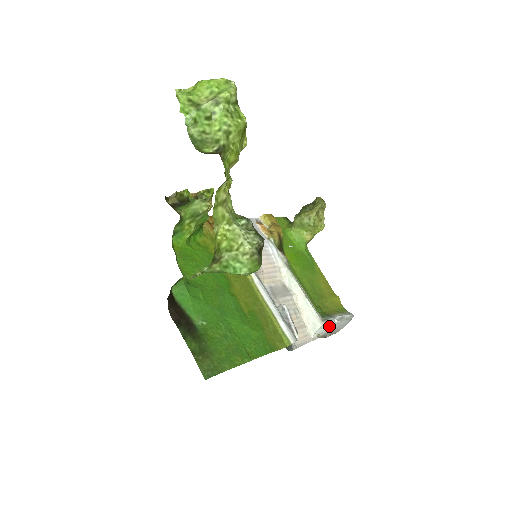
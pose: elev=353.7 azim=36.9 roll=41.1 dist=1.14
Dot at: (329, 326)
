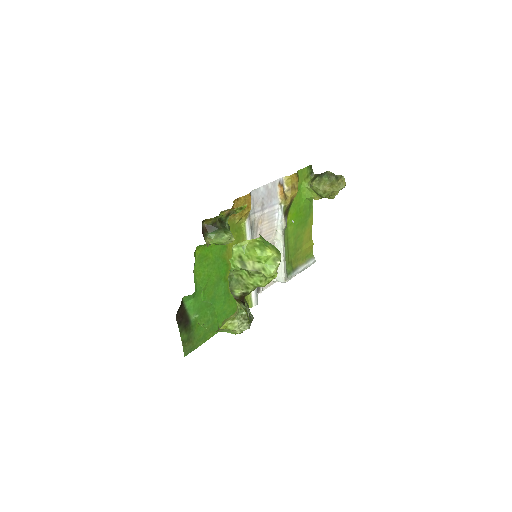
Dot at: occluded
